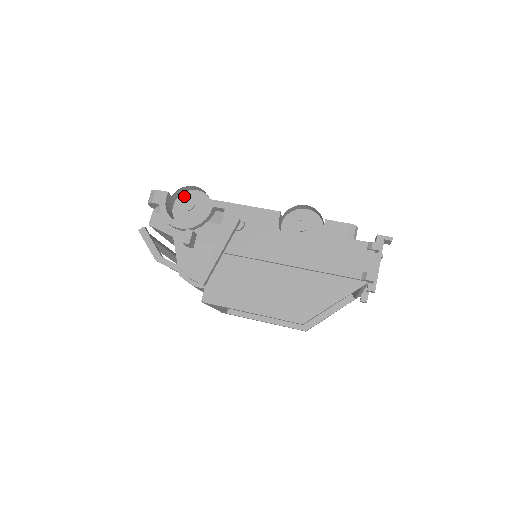
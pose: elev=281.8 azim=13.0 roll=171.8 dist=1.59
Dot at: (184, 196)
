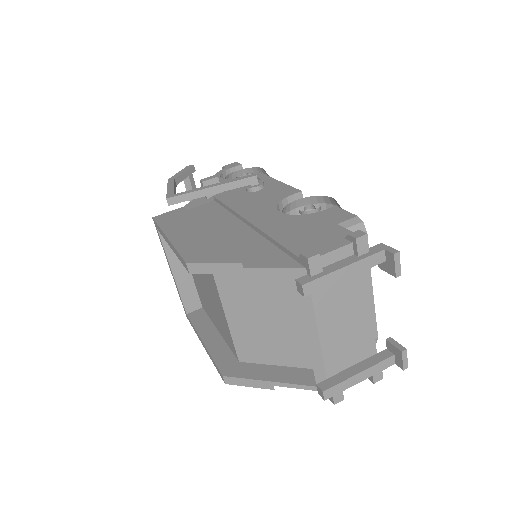
Dot at: occluded
